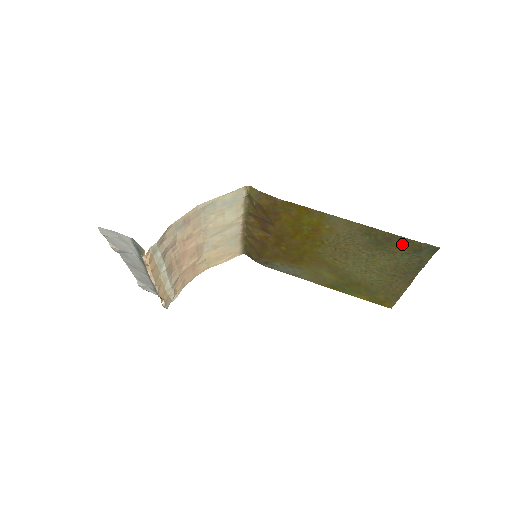
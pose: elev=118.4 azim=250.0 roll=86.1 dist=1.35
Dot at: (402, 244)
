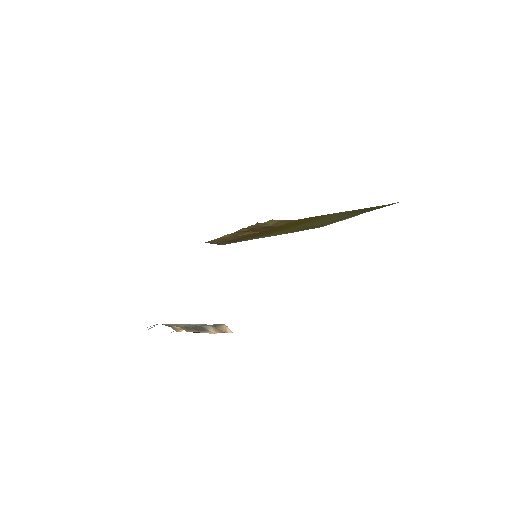
Dot at: (376, 207)
